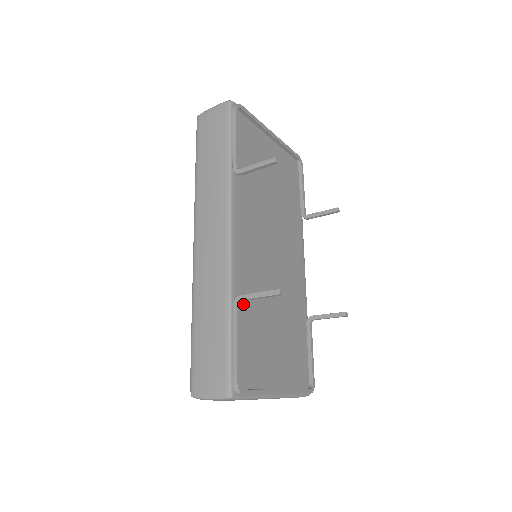
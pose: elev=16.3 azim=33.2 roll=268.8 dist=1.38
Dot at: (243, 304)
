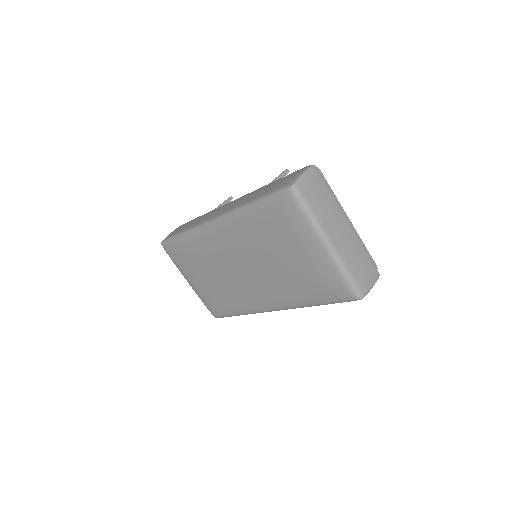
Dot at: occluded
